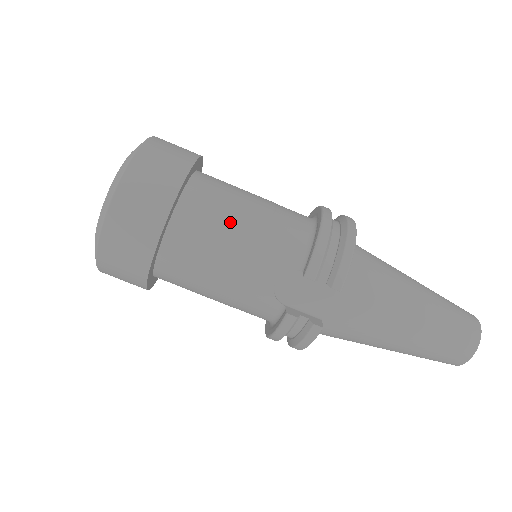
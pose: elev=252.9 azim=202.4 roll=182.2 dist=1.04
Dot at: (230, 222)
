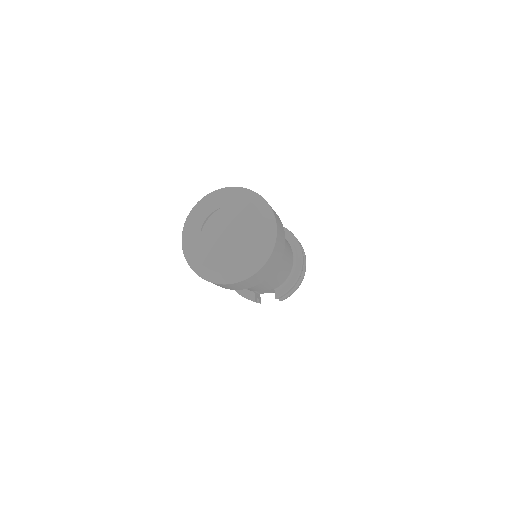
Dot at: (271, 276)
